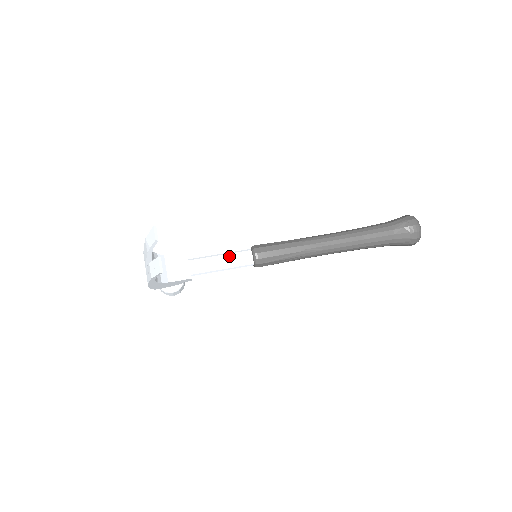
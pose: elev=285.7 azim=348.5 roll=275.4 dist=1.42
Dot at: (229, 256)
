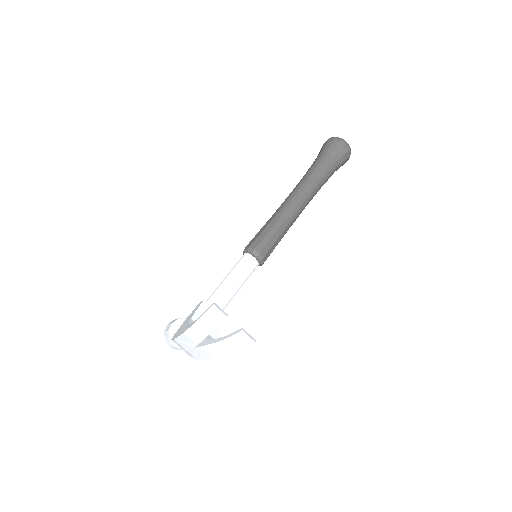
Dot at: (238, 273)
